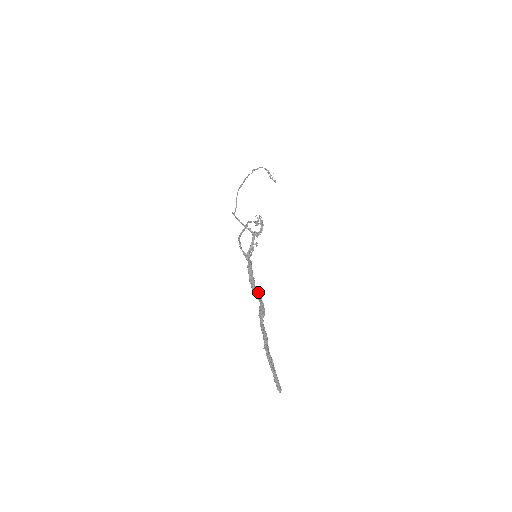
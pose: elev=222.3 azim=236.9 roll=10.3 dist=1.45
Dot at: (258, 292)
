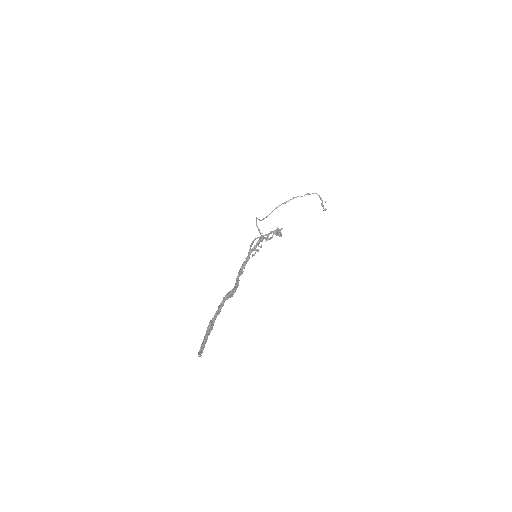
Dot at: (238, 282)
